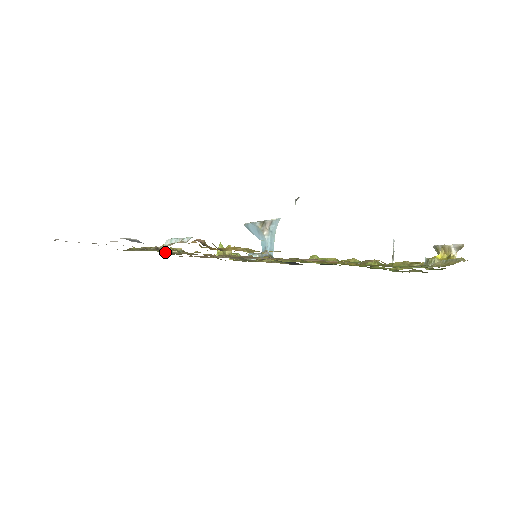
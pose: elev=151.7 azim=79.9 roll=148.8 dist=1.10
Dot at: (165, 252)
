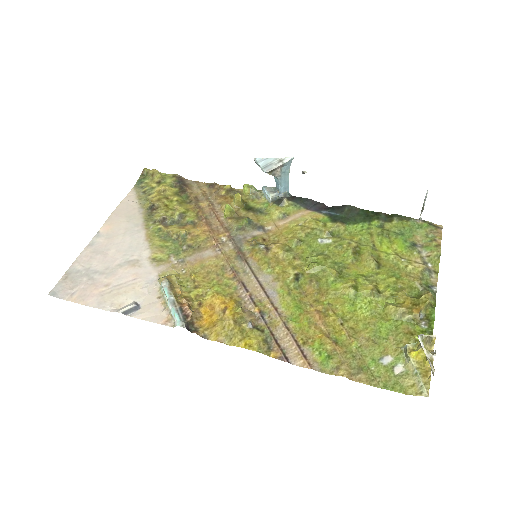
Dot at: (170, 240)
